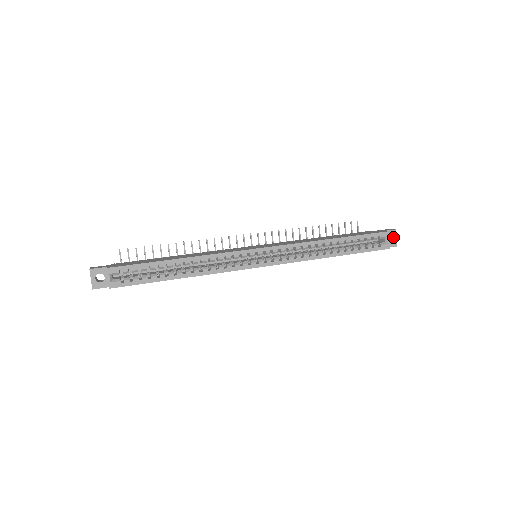
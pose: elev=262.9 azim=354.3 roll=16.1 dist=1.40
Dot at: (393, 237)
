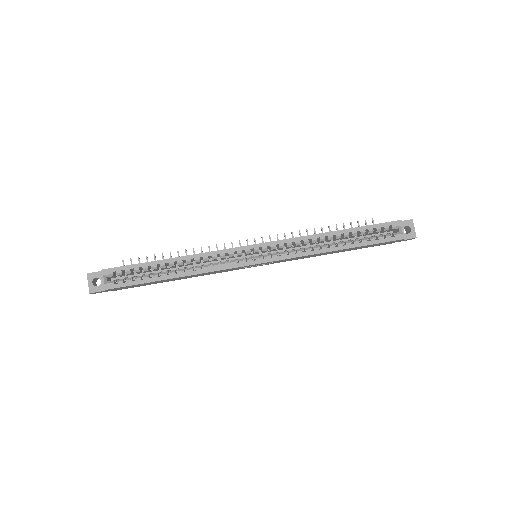
Dot at: (410, 228)
